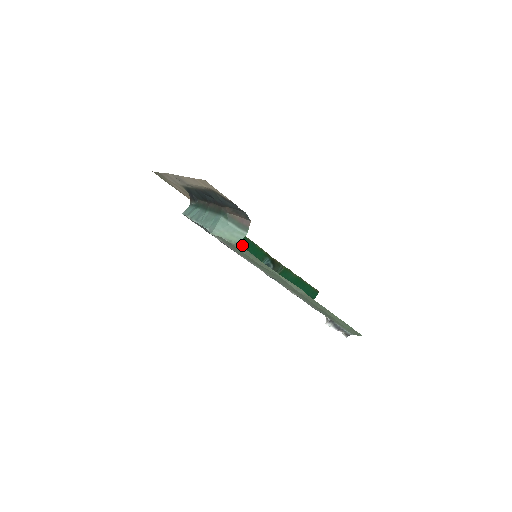
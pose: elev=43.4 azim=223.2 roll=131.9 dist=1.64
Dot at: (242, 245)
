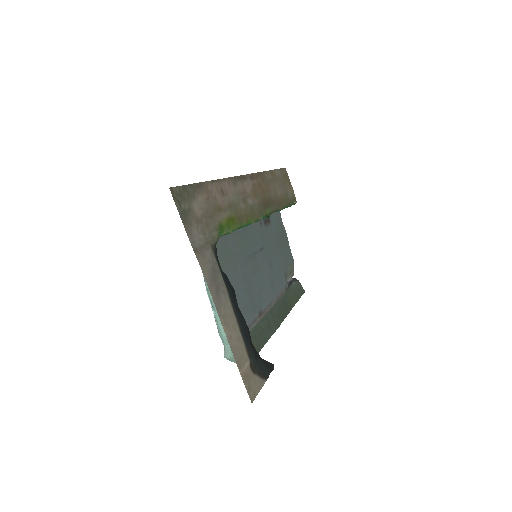
Dot at: occluded
